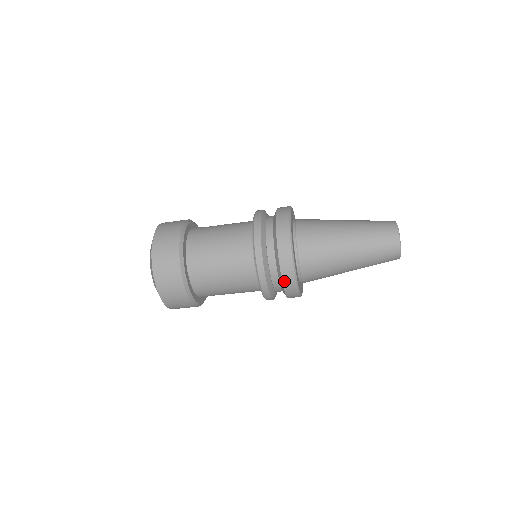
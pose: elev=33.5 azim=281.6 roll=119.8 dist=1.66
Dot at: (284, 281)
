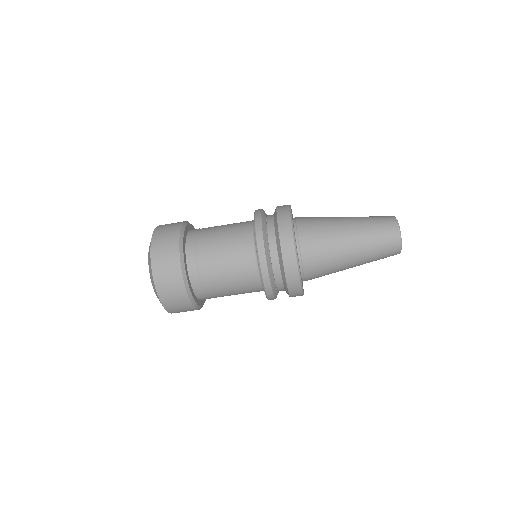
Dot at: (282, 241)
